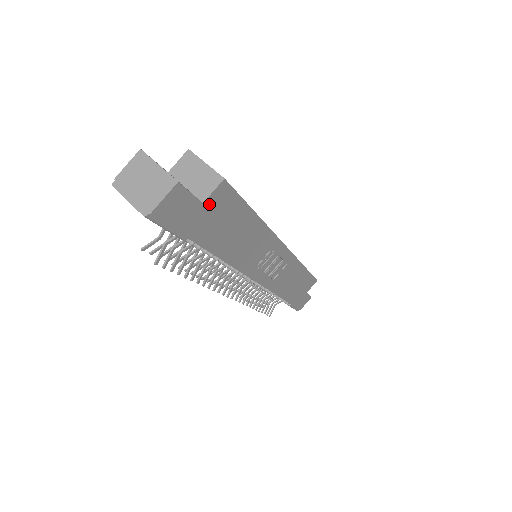
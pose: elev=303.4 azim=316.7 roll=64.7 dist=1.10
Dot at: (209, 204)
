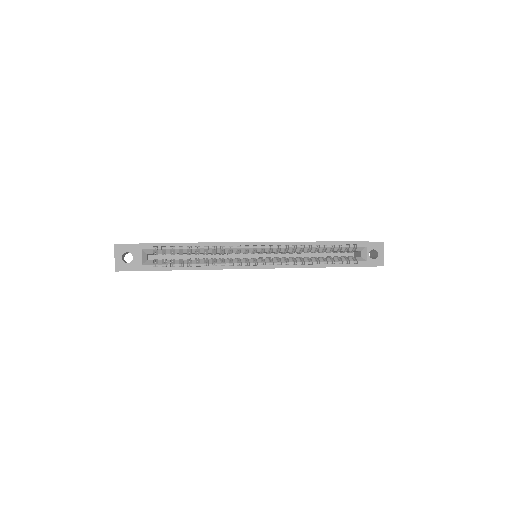
Dot at: occluded
